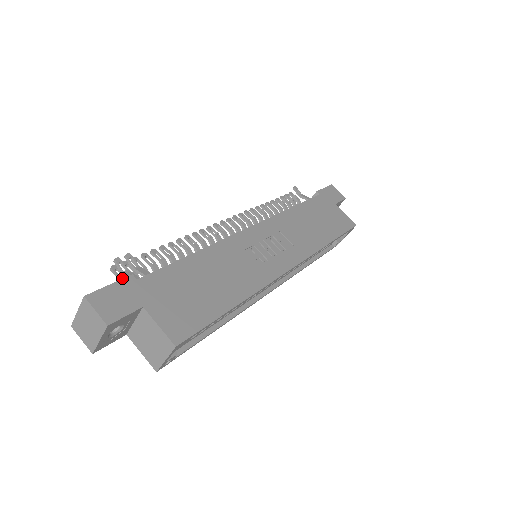
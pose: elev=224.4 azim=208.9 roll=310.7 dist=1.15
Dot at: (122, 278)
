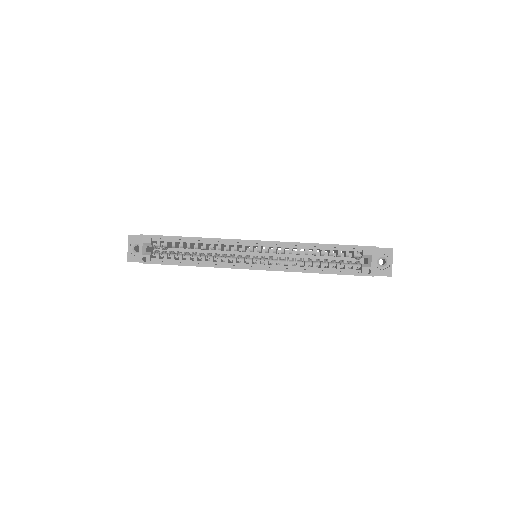
Dot at: occluded
